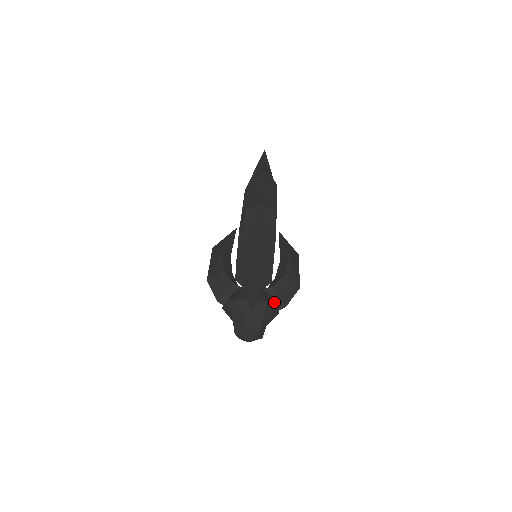
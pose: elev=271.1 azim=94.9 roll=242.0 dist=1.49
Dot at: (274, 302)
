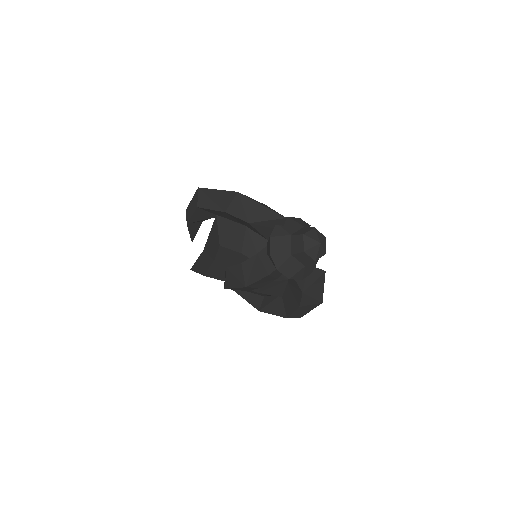
Dot at: occluded
